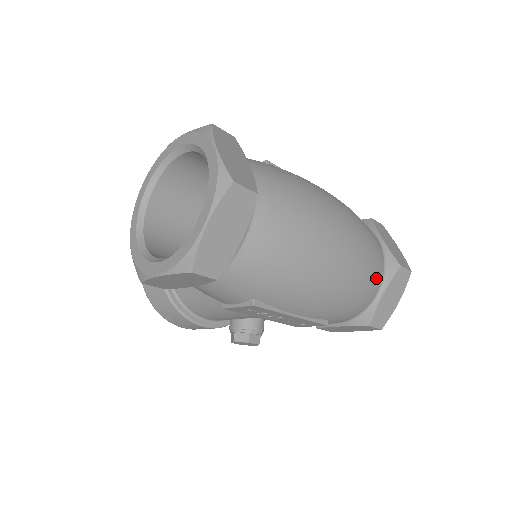
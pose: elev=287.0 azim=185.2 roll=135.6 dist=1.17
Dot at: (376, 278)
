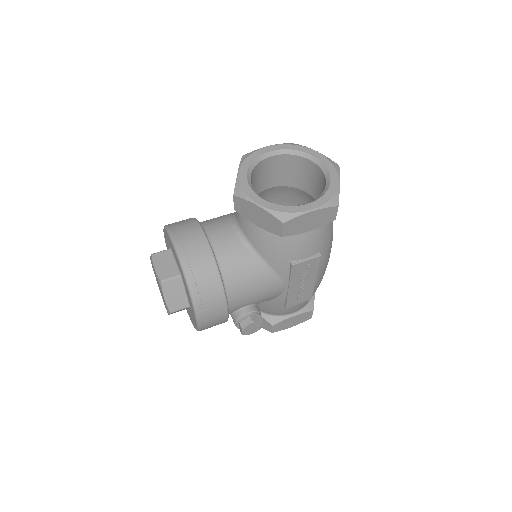
Dot at: occluded
